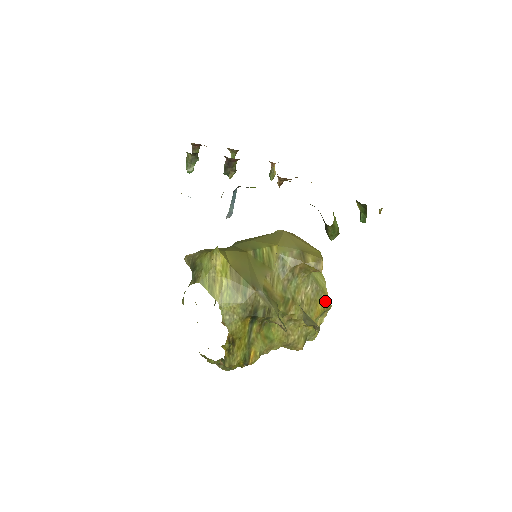
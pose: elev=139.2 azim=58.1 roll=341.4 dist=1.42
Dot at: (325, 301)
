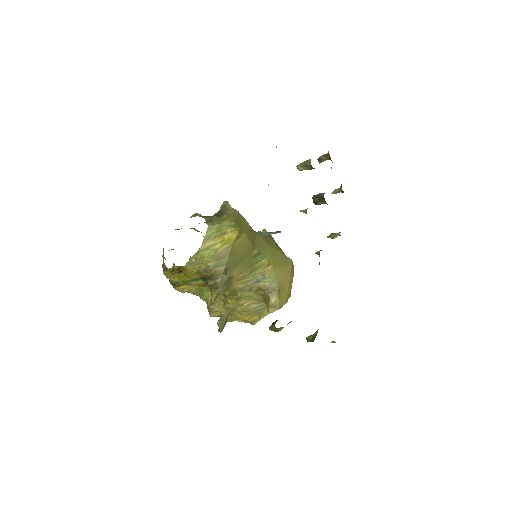
Dot at: (254, 320)
